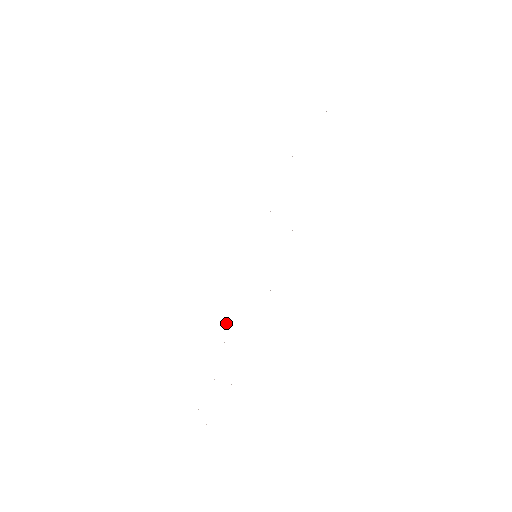
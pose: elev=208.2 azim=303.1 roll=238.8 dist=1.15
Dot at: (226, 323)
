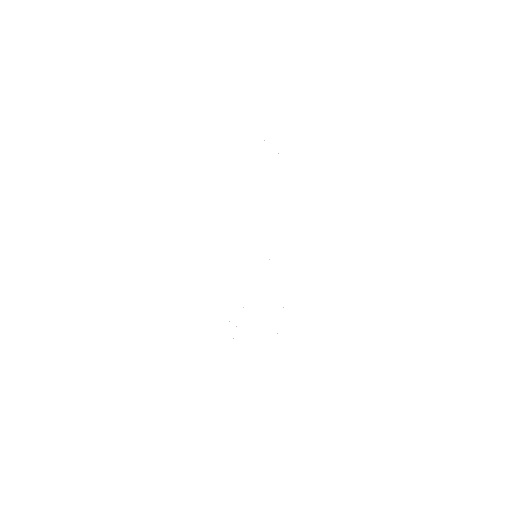
Dot at: occluded
